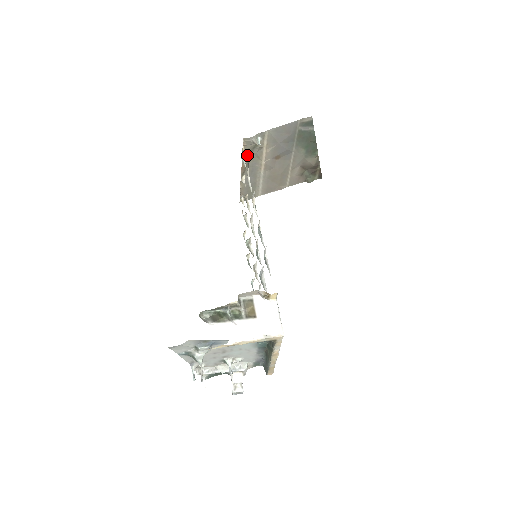
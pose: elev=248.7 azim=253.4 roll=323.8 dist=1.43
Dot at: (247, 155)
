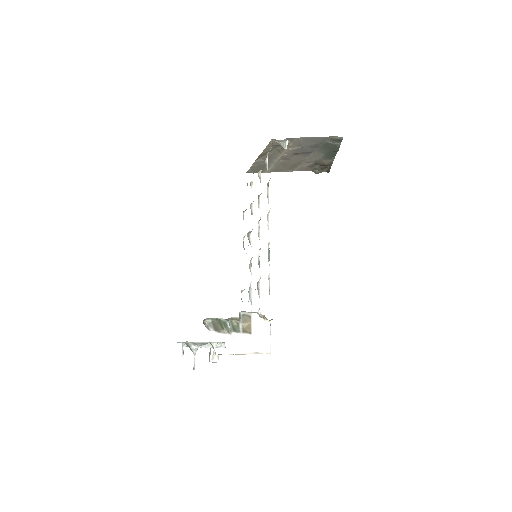
Dot at: (269, 148)
